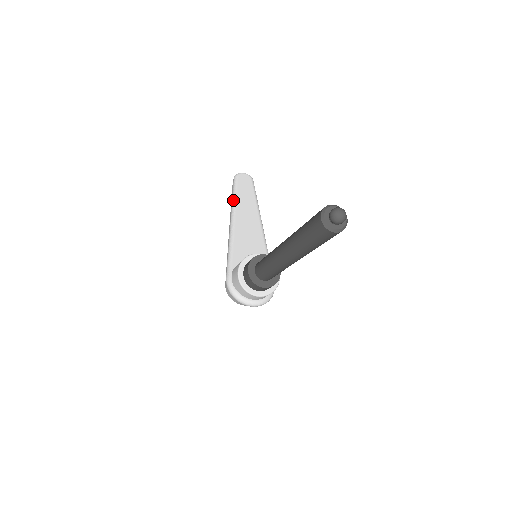
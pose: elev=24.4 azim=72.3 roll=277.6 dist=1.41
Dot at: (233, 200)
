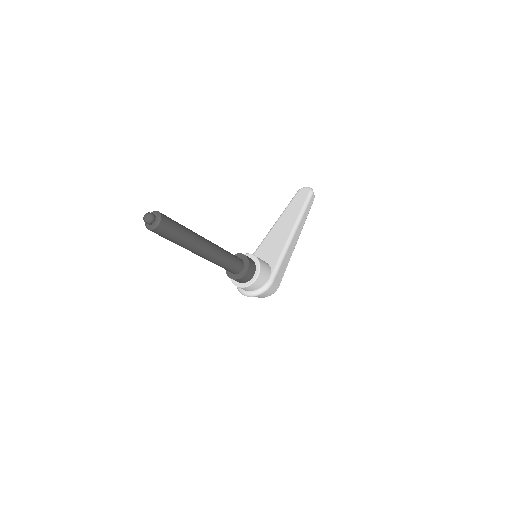
Dot at: (283, 211)
